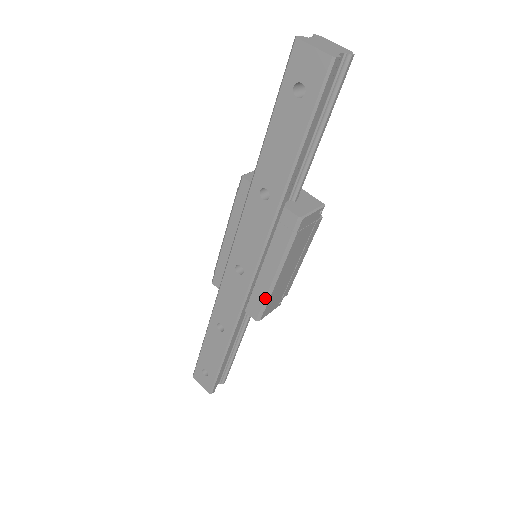
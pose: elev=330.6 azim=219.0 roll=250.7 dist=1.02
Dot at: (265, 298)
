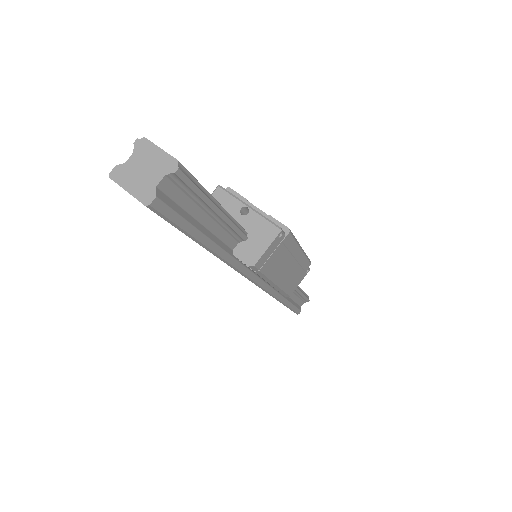
Dot at: occluded
